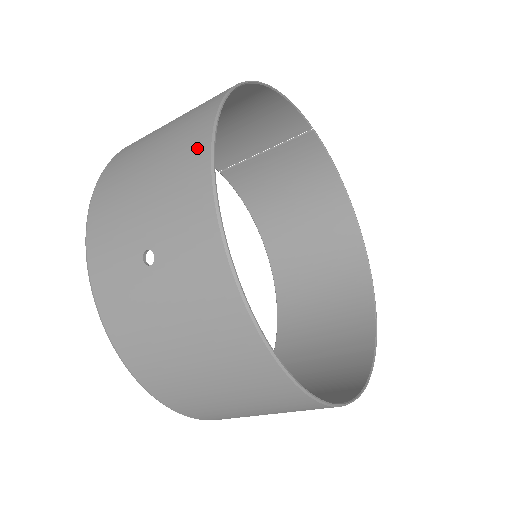
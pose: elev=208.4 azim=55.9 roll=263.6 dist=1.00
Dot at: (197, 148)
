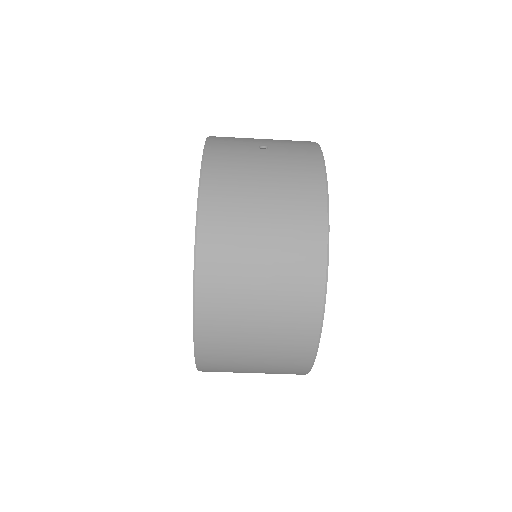
Dot at: occluded
